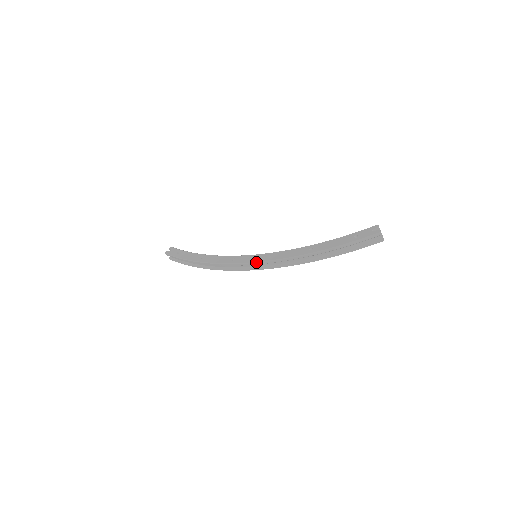
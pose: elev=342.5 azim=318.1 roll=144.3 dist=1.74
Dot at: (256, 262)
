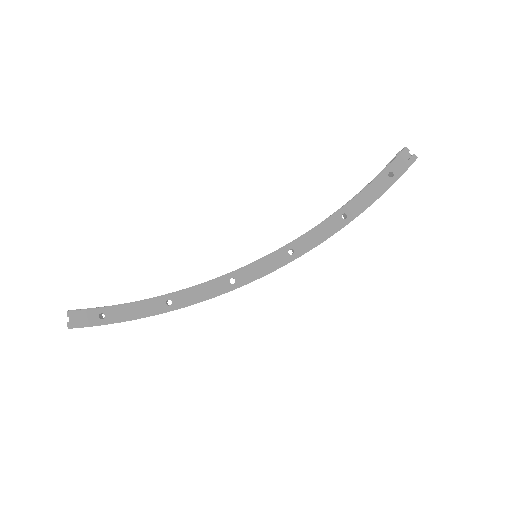
Dot at: occluded
